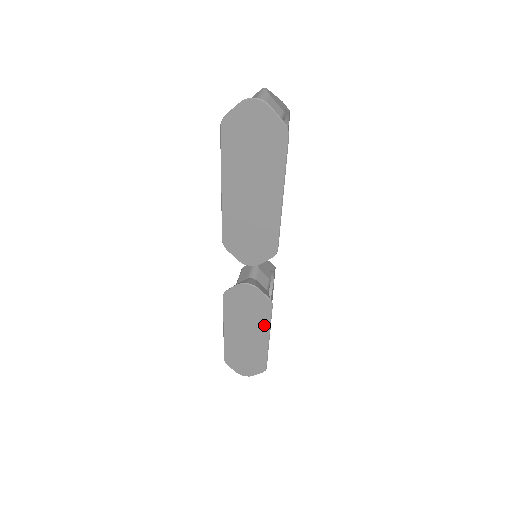
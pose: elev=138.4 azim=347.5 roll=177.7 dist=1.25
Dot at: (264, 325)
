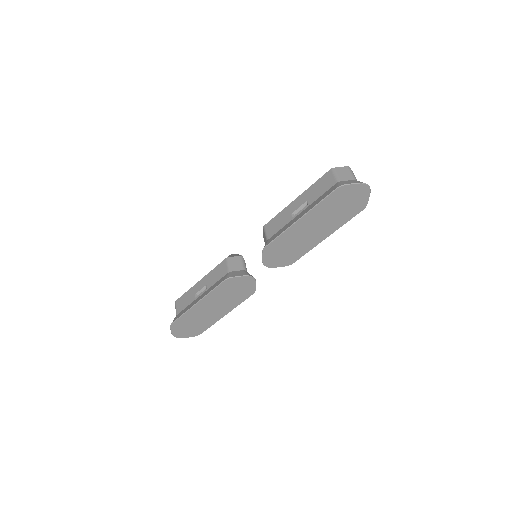
Dot at: (233, 305)
